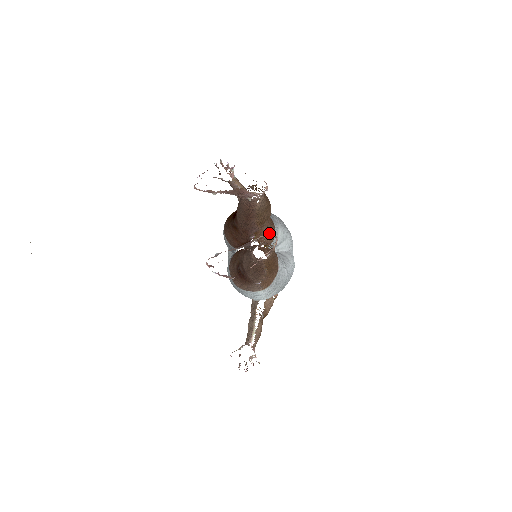
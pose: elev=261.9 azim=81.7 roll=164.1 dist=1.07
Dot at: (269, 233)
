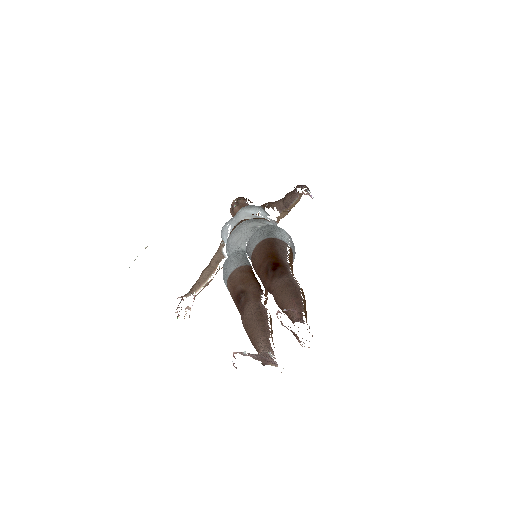
Dot at: occluded
